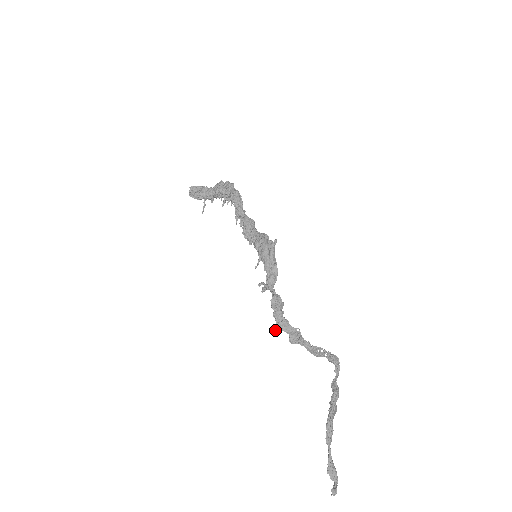
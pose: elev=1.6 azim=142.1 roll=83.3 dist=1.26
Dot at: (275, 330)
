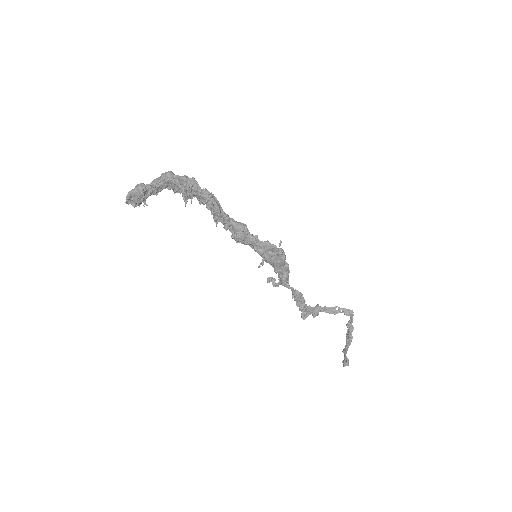
Dot at: occluded
